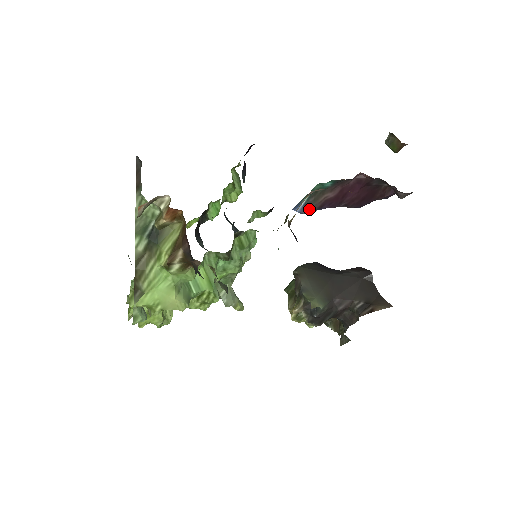
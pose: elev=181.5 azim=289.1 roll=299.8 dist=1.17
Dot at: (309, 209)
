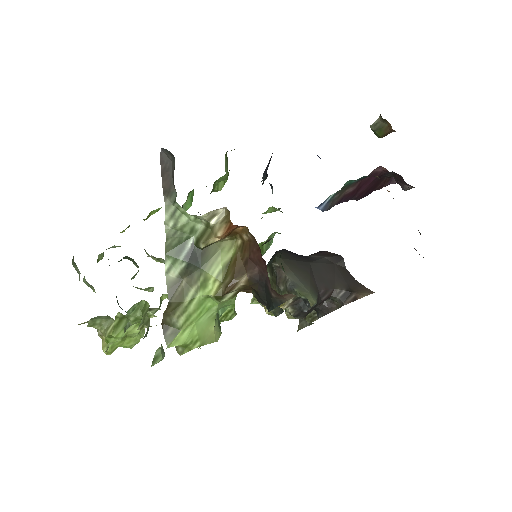
Dot at: (331, 206)
